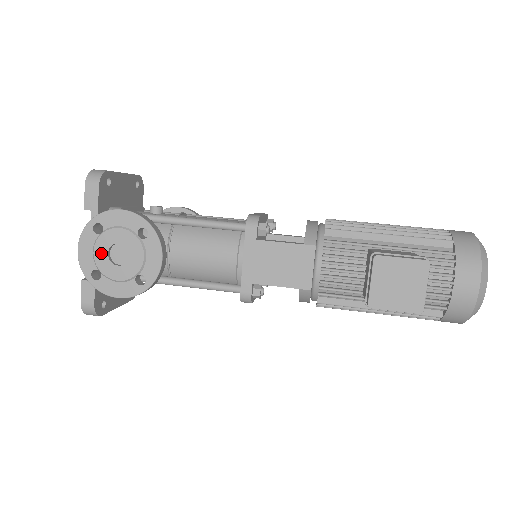
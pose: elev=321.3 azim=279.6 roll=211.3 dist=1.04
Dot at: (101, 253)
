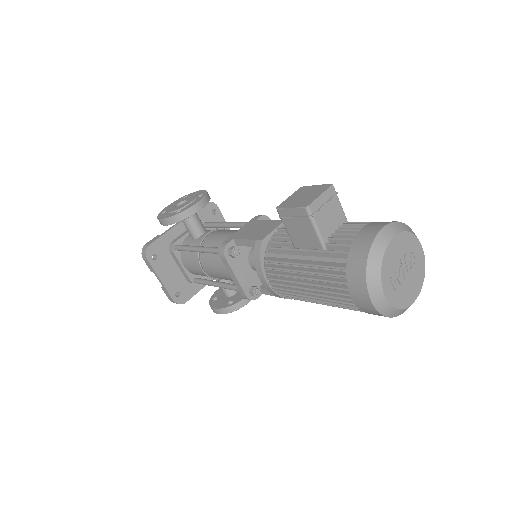
Dot at: (176, 204)
